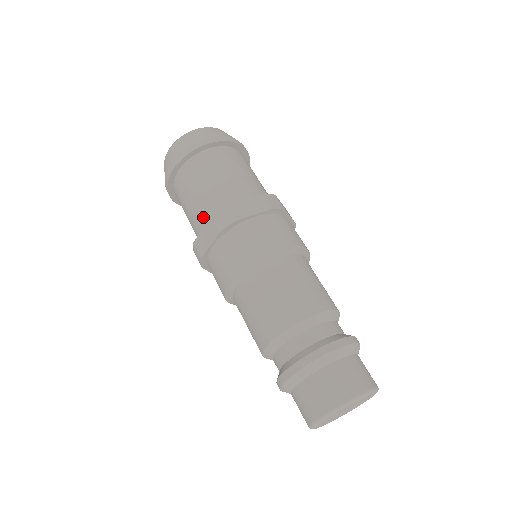
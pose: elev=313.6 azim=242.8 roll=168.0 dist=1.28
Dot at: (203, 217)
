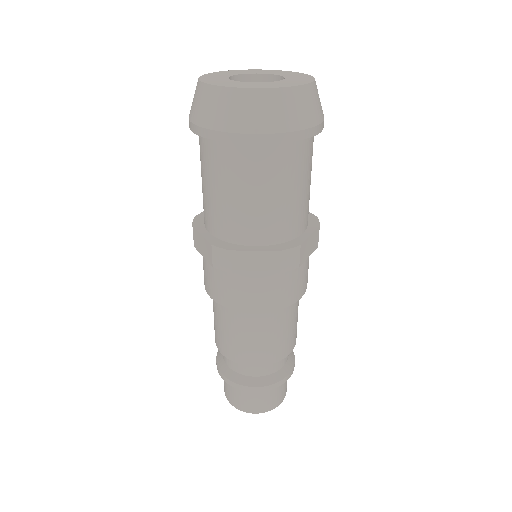
Dot at: (209, 218)
